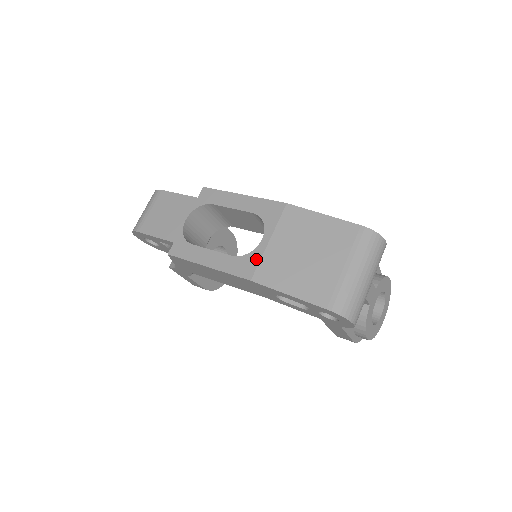
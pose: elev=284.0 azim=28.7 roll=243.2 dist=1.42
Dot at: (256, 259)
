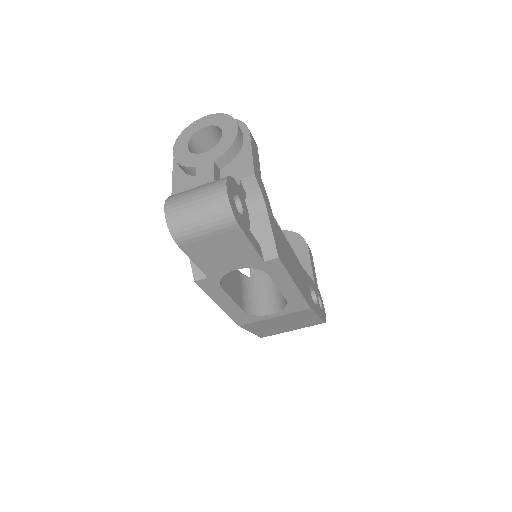
Dot at: (255, 320)
